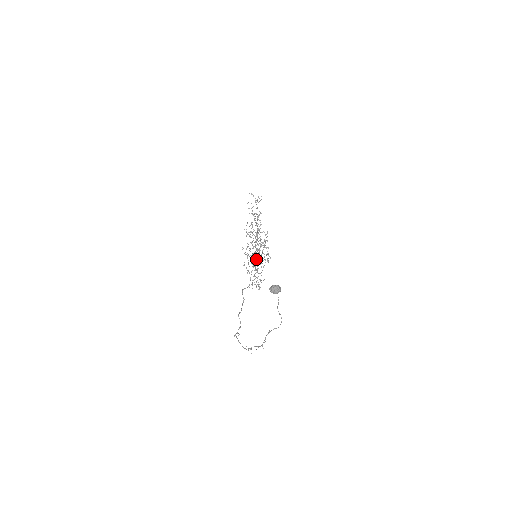
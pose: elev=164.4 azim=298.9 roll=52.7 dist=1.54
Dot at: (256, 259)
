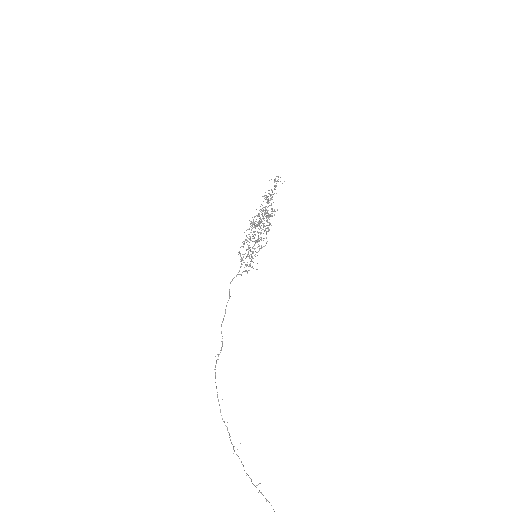
Dot at: (254, 238)
